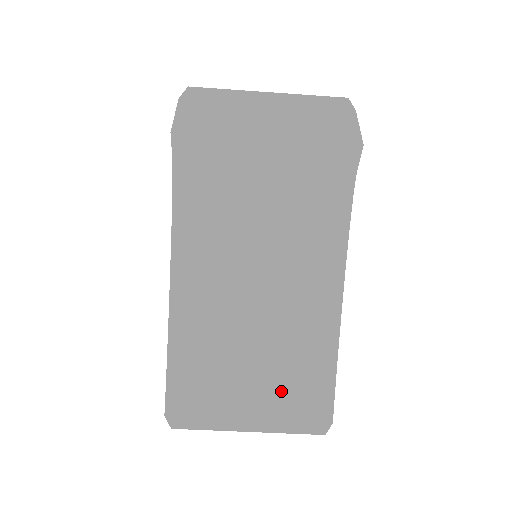
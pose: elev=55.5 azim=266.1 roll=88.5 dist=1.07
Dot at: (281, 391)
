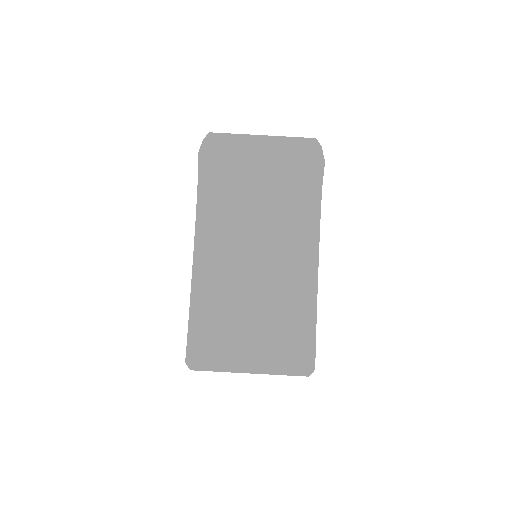
Dot at: (274, 341)
